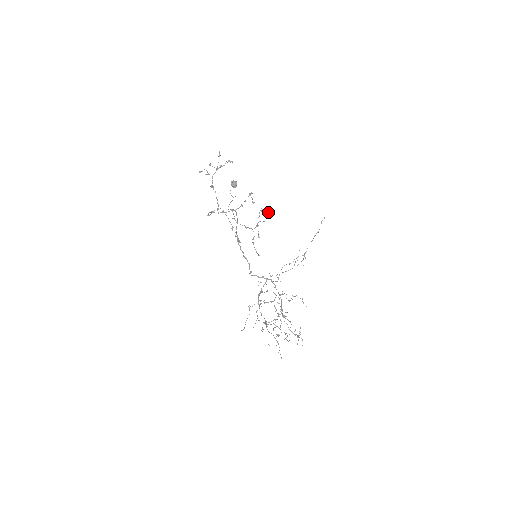
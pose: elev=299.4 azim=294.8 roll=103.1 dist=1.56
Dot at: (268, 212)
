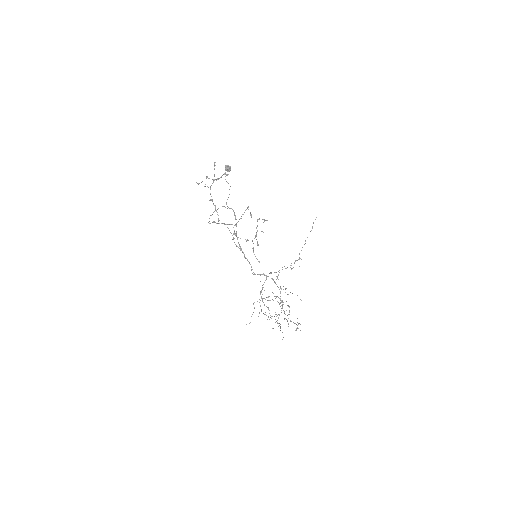
Dot at: (265, 220)
